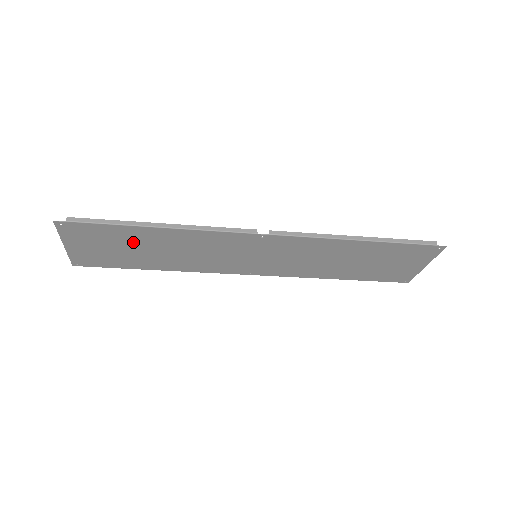
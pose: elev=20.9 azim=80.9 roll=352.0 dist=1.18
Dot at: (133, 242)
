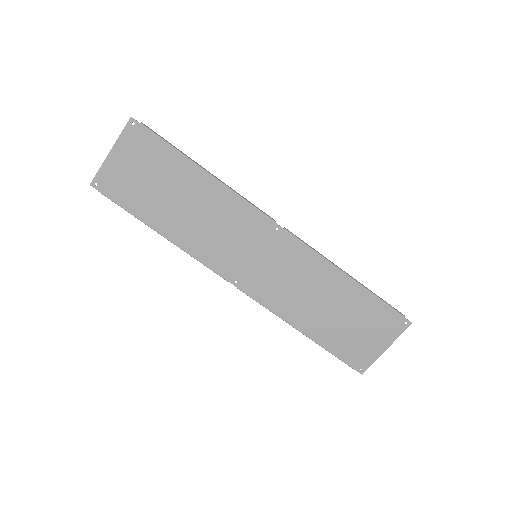
Dot at: (170, 179)
